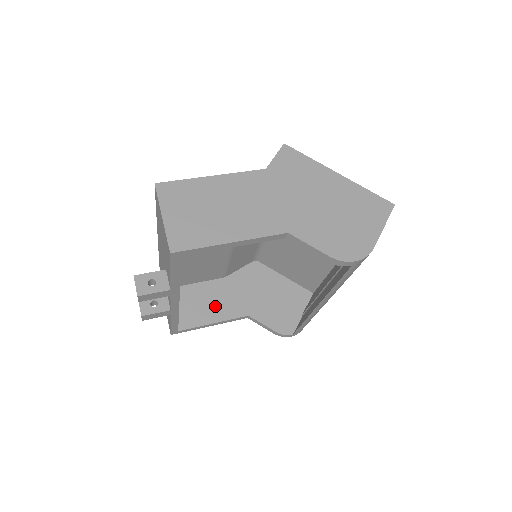
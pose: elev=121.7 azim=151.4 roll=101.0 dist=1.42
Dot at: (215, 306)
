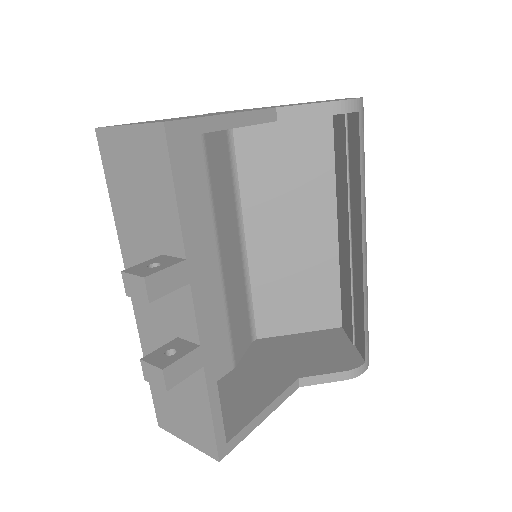
Dot at: (250, 394)
